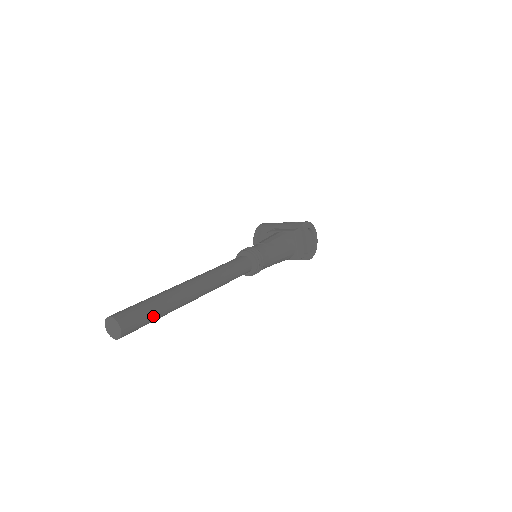
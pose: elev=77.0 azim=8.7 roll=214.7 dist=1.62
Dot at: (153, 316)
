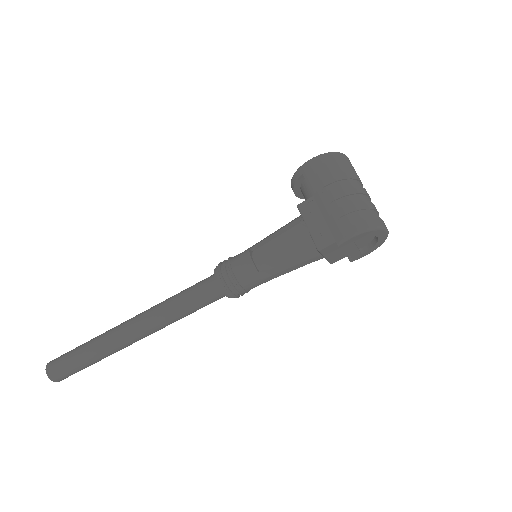
Dot at: occluded
